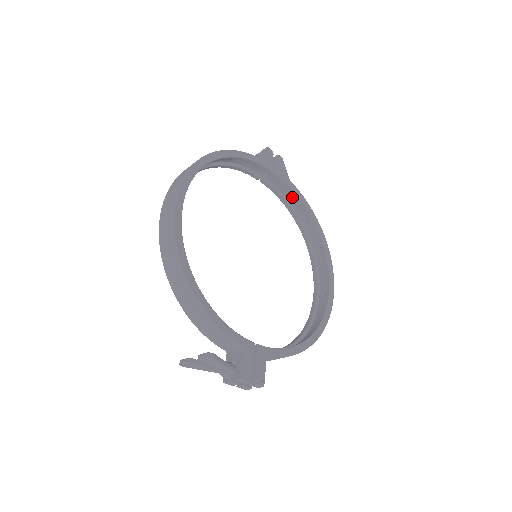
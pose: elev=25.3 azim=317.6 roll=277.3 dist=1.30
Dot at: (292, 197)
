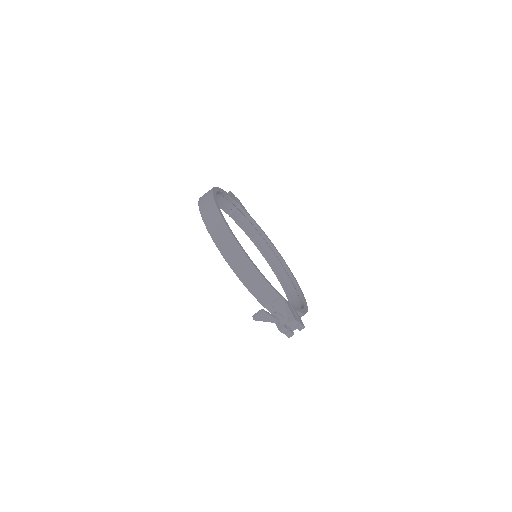
Dot at: (250, 226)
